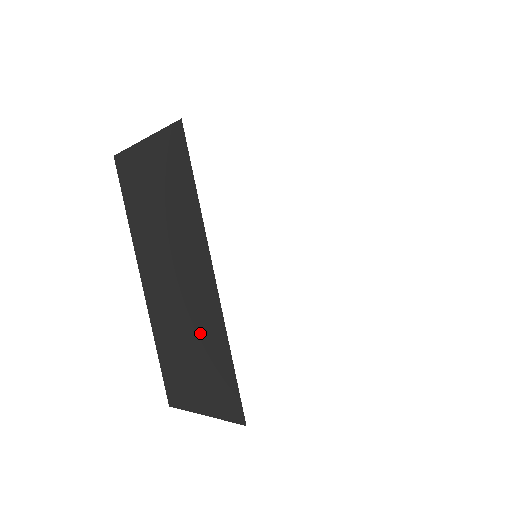
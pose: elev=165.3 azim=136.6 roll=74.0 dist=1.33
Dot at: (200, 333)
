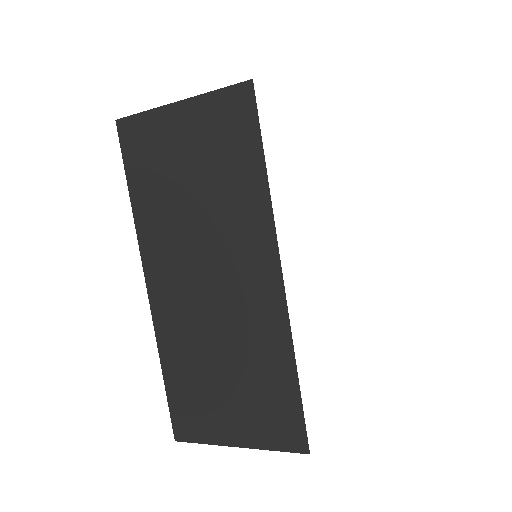
Dot at: (246, 346)
